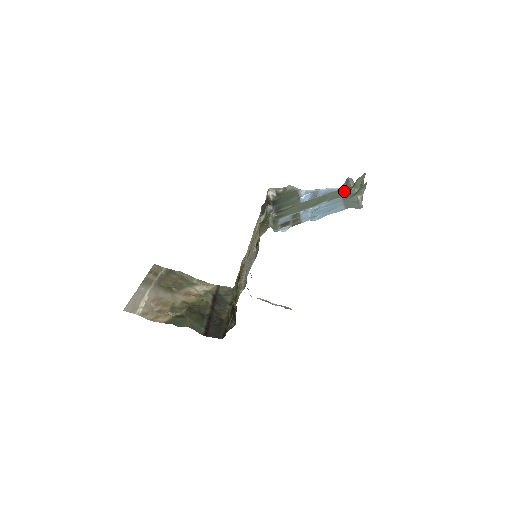
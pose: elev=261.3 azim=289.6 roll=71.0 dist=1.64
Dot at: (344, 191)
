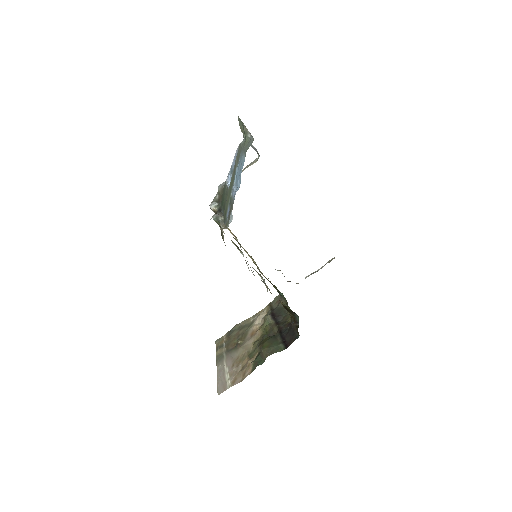
Dot at: (240, 145)
